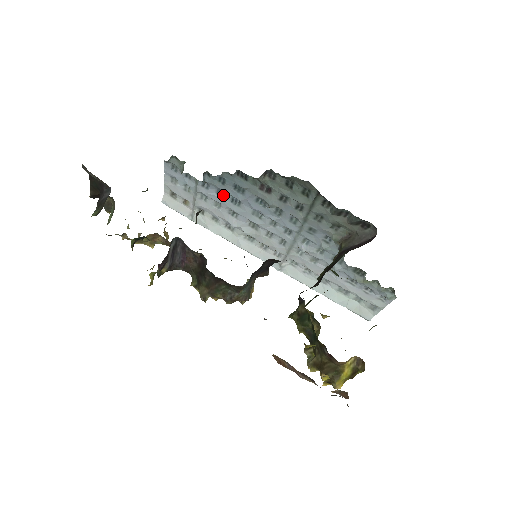
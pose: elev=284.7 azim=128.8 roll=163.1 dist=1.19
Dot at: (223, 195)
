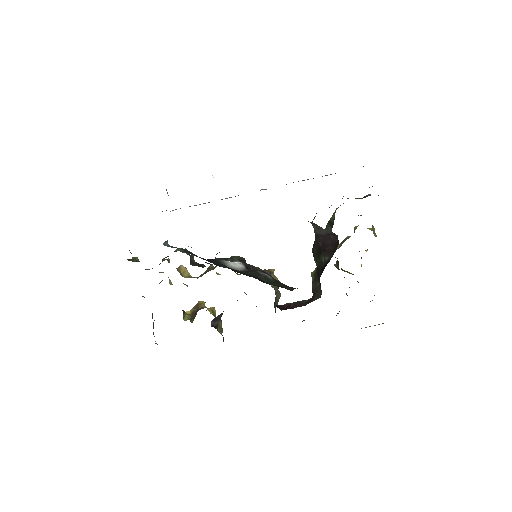
Dot at: occluded
